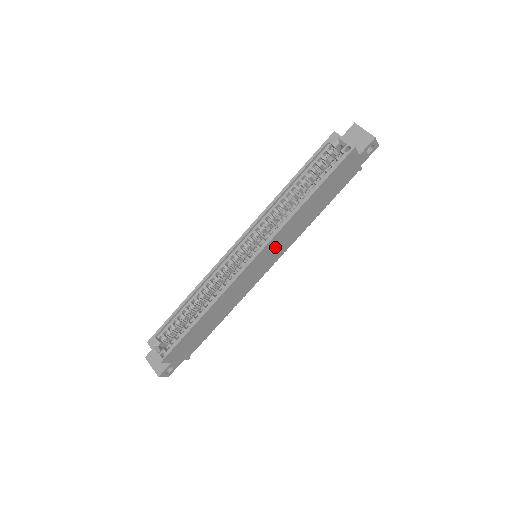
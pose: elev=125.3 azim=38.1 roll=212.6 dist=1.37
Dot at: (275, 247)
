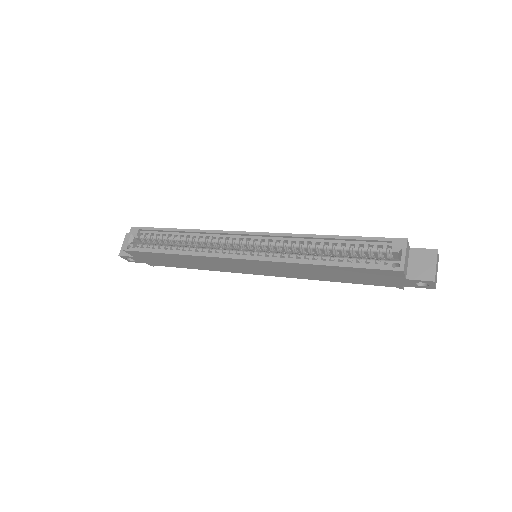
Dot at: (270, 267)
